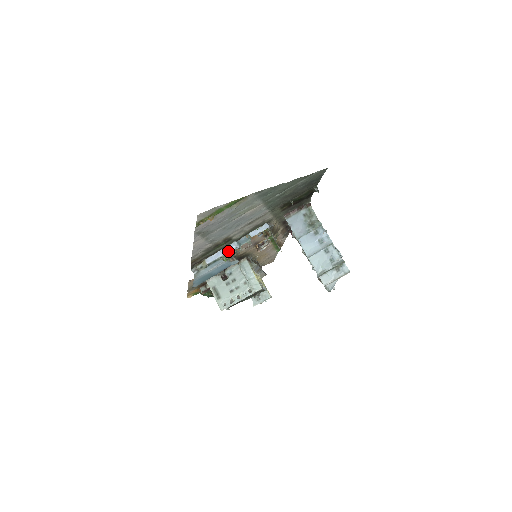
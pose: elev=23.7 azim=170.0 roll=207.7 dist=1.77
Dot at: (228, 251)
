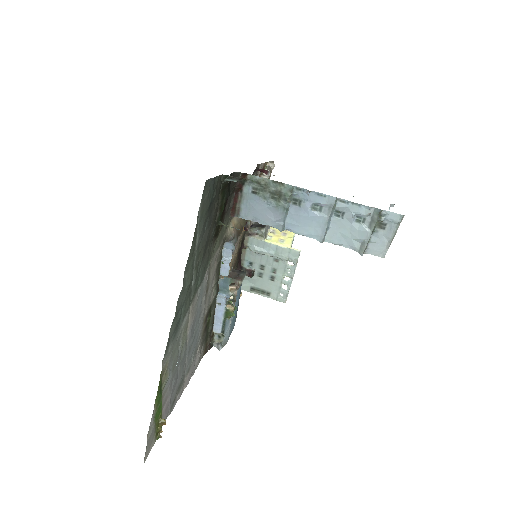
Dot at: (223, 308)
